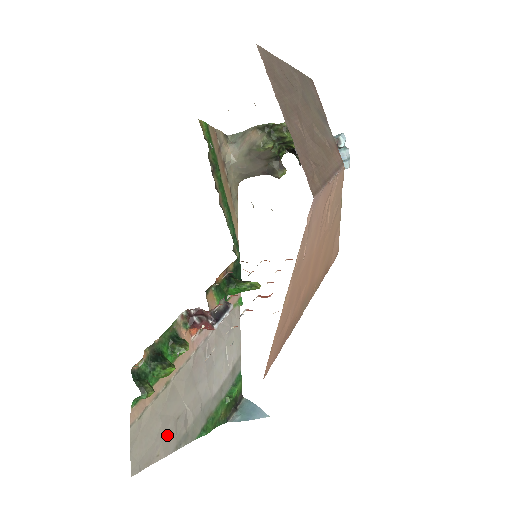
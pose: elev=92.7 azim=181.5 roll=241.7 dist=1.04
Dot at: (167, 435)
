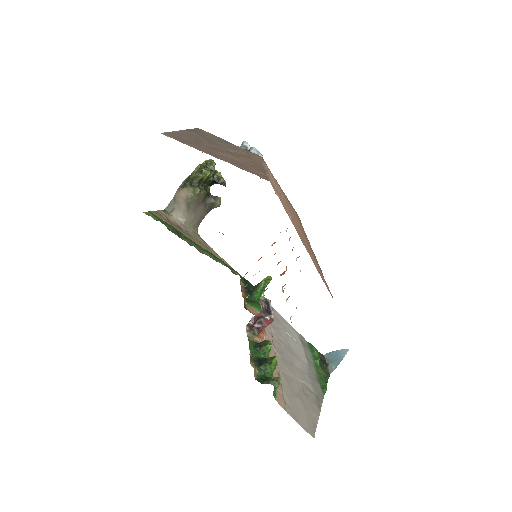
Dot at: (308, 404)
